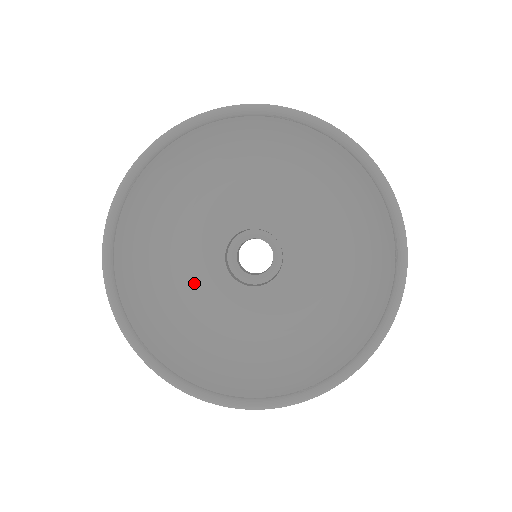
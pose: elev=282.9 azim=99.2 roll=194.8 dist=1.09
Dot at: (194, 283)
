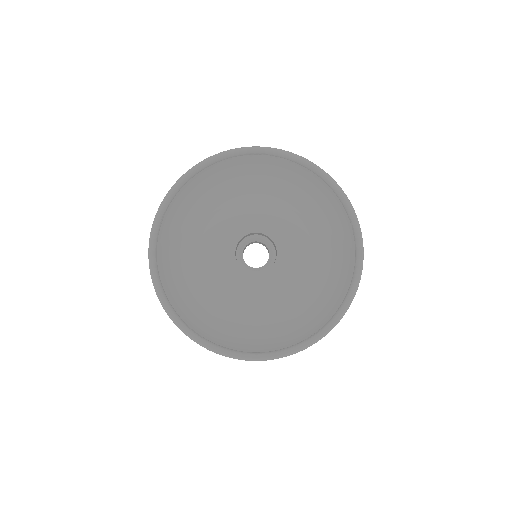
Dot at: (217, 280)
